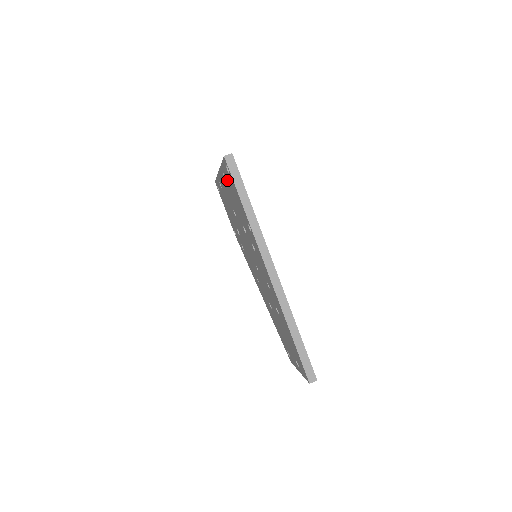
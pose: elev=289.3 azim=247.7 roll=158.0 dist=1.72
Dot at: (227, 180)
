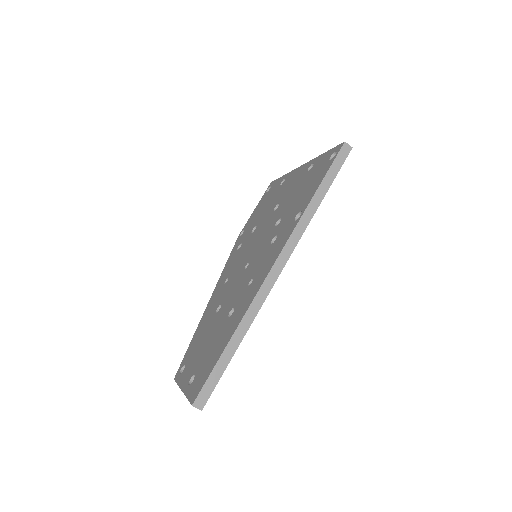
Dot at: (313, 170)
